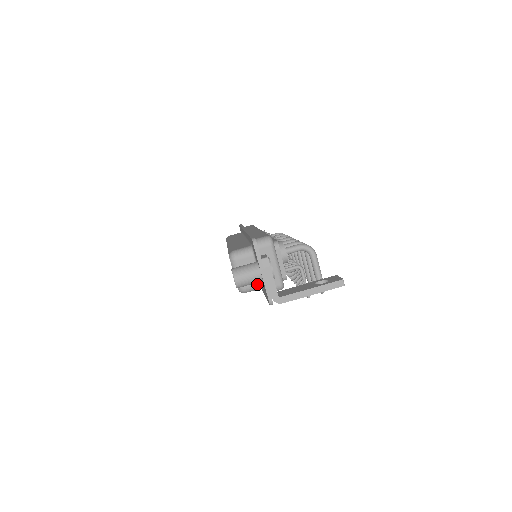
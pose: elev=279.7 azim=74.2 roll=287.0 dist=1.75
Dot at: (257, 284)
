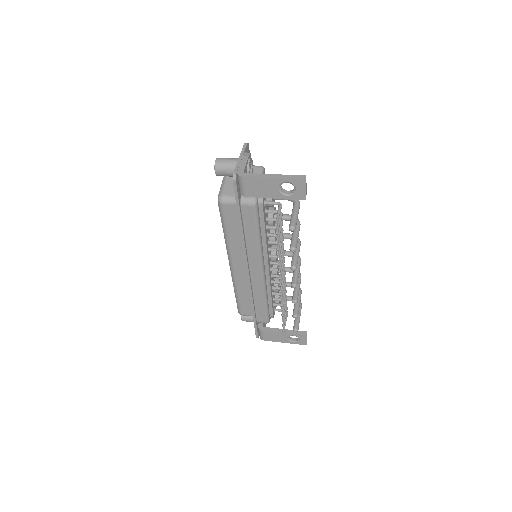
Dot at: occluded
